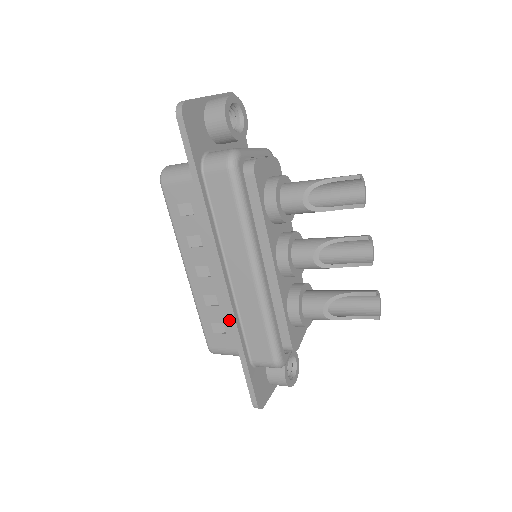
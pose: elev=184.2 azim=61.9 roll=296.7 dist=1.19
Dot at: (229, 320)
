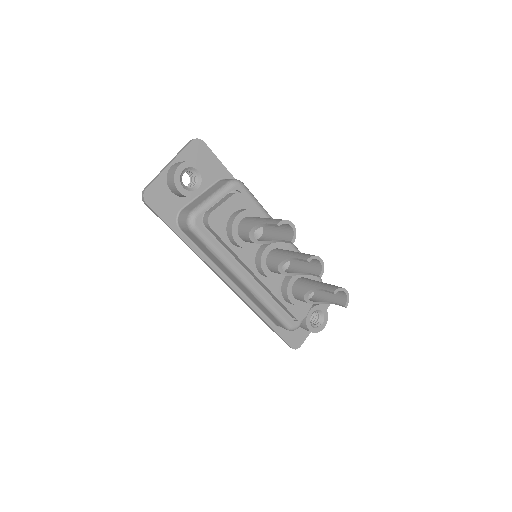
Dot at: occluded
